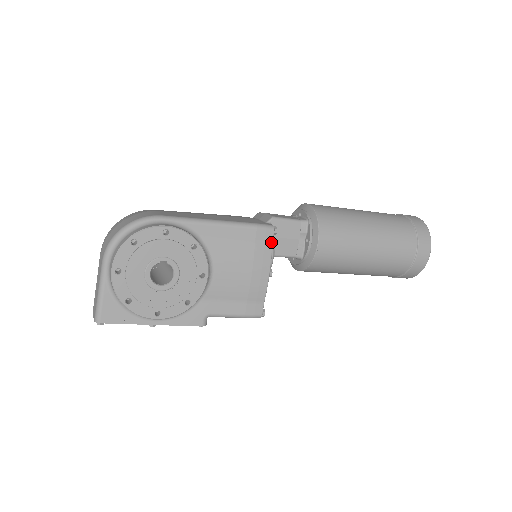
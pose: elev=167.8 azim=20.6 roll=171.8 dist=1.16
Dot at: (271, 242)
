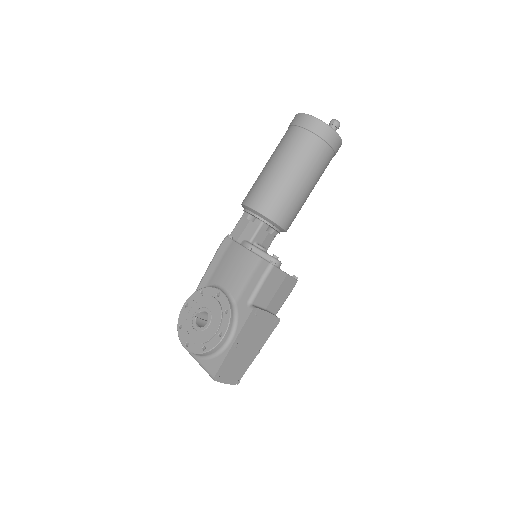
Dot at: (231, 241)
